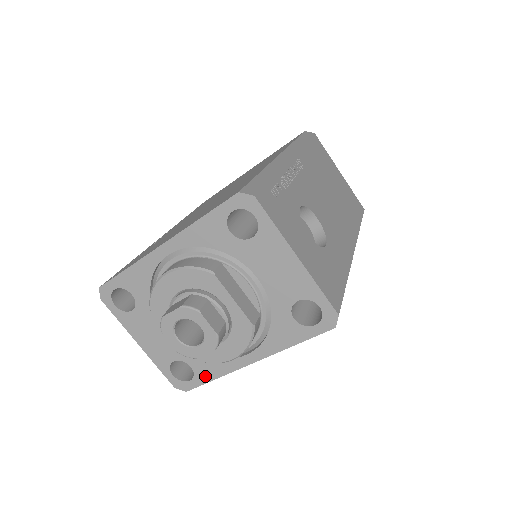
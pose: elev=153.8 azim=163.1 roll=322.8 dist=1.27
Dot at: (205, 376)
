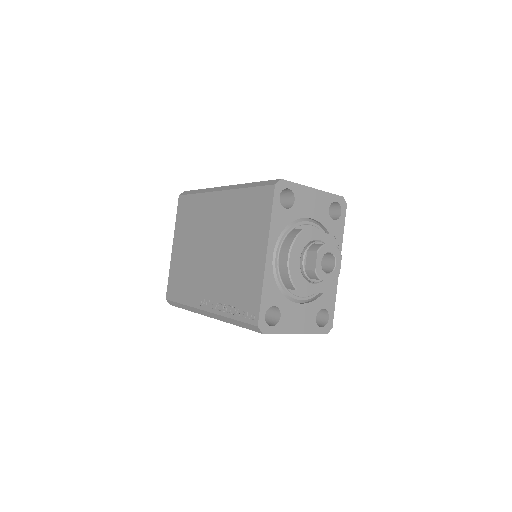
Dot at: (331, 304)
